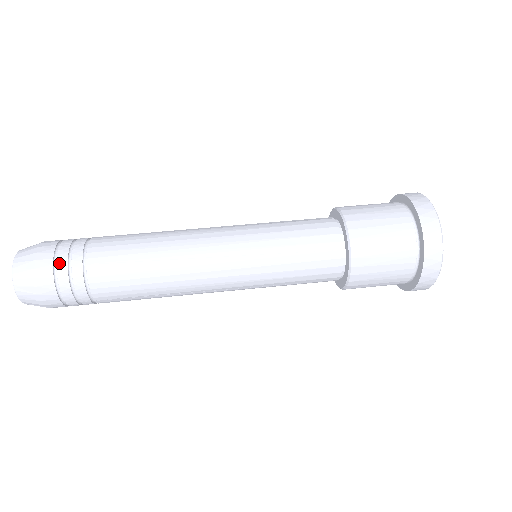
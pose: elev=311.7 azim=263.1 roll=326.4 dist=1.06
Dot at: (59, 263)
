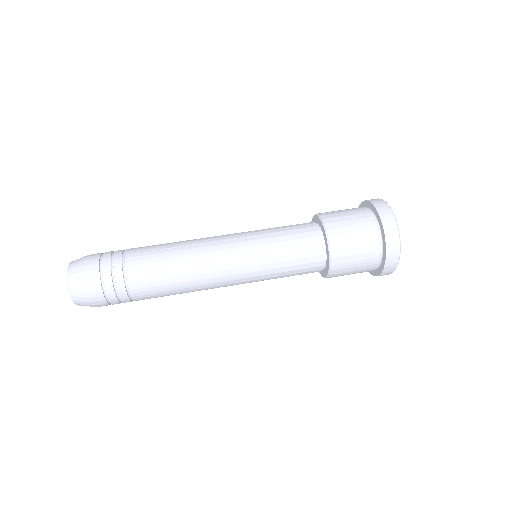
Dot at: (104, 256)
